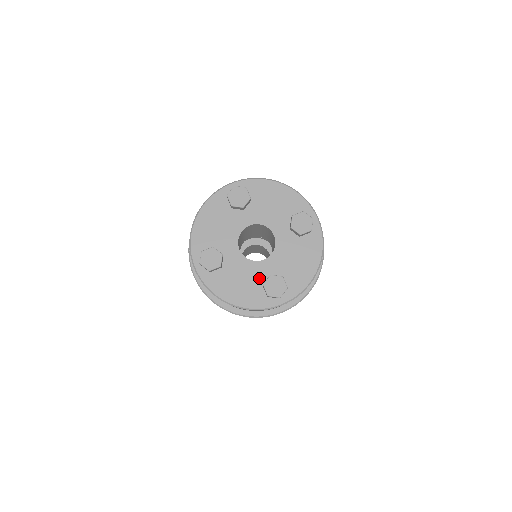
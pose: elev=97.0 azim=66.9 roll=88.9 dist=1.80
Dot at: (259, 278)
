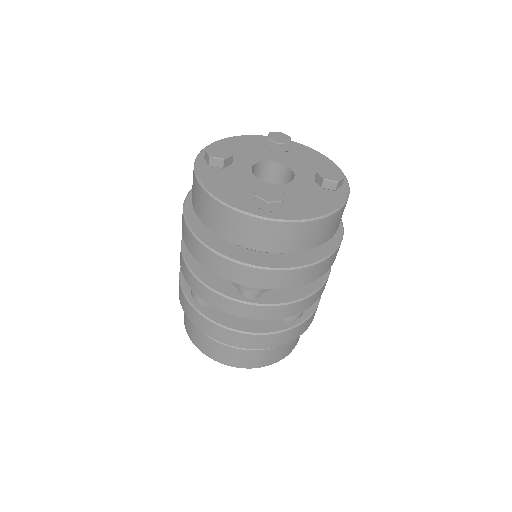
Dot at: occluded
